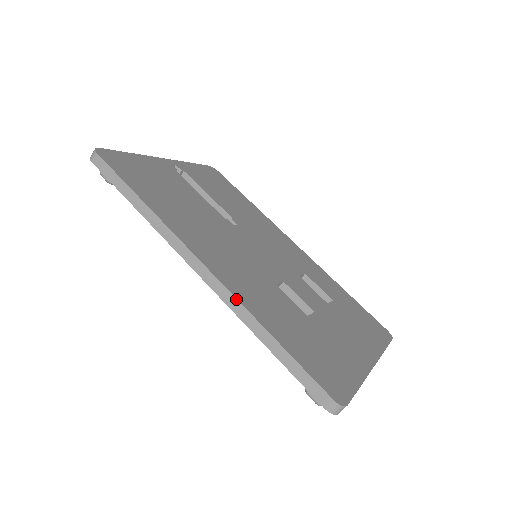
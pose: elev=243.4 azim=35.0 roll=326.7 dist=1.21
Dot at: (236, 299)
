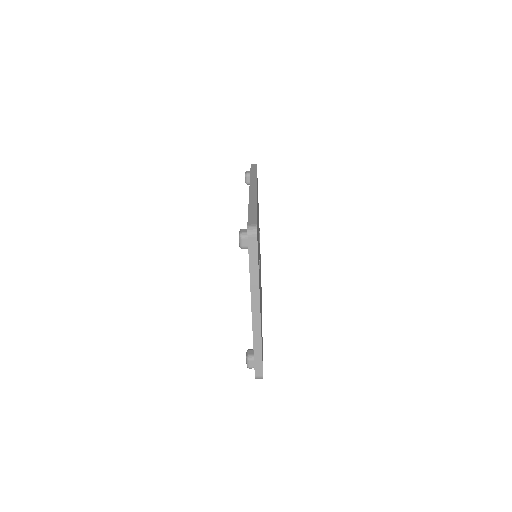
Dot at: occluded
